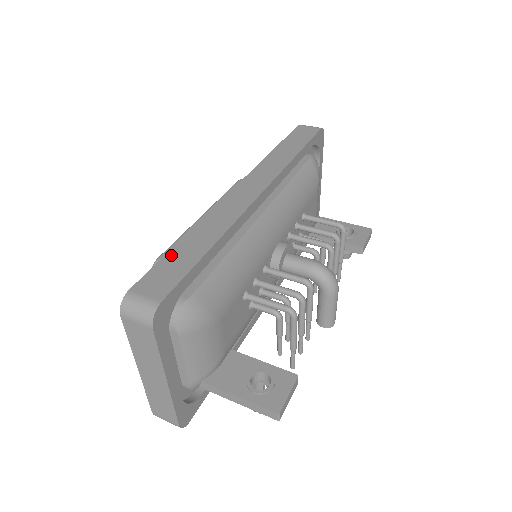
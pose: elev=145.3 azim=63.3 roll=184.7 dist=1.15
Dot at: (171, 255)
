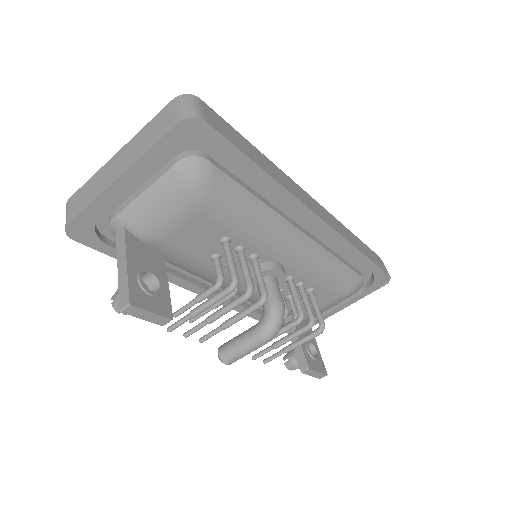
Dot at: (241, 137)
